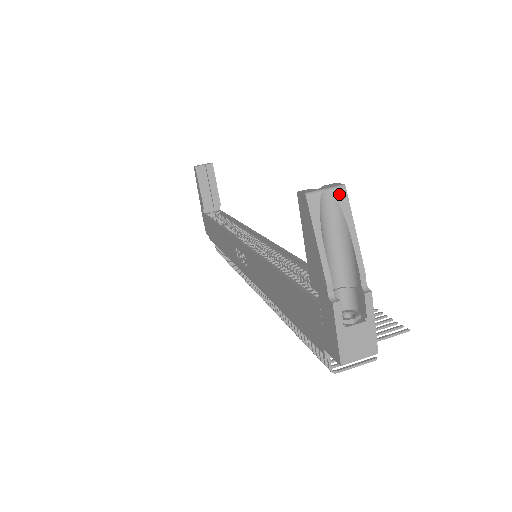
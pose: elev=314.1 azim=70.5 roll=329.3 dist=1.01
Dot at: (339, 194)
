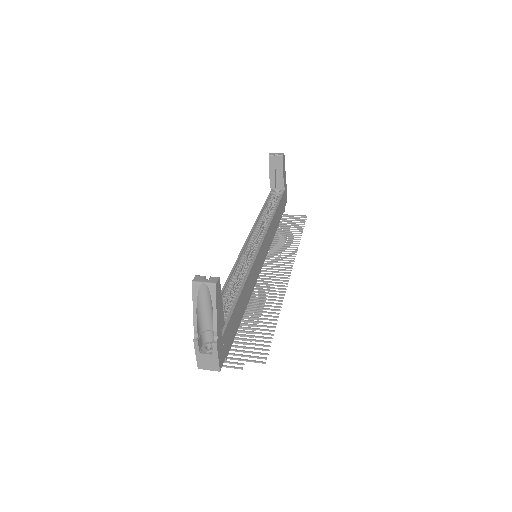
Dot at: (211, 288)
